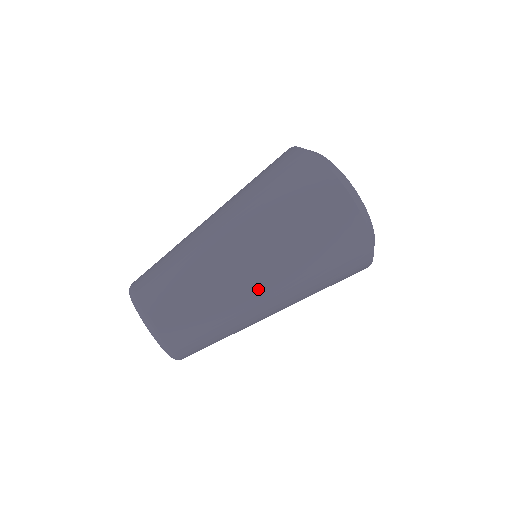
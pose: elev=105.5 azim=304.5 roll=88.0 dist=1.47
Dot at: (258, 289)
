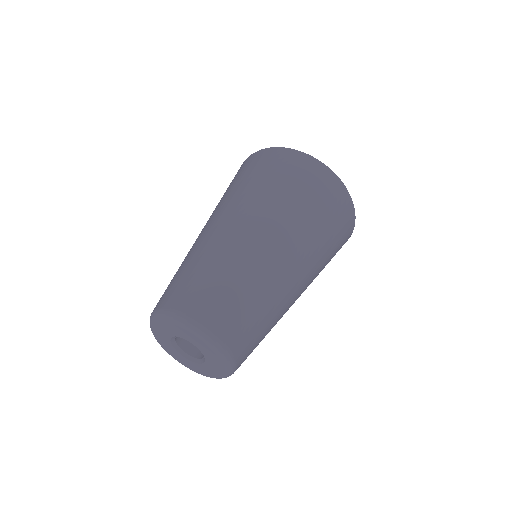
Dot at: (239, 228)
